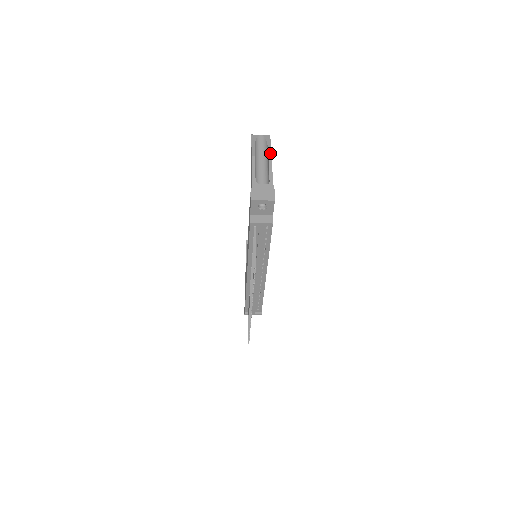
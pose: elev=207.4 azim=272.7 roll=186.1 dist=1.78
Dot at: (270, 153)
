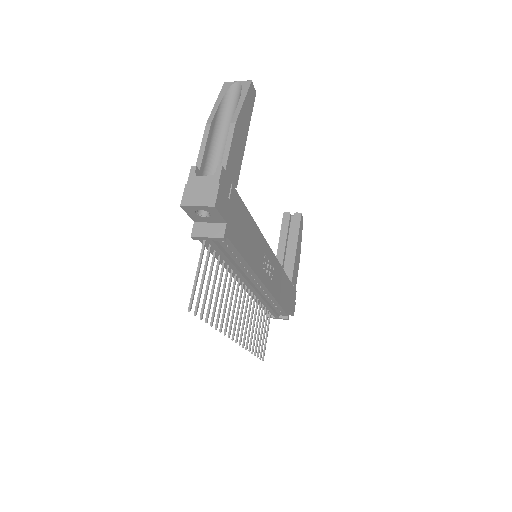
Dot at: (235, 116)
